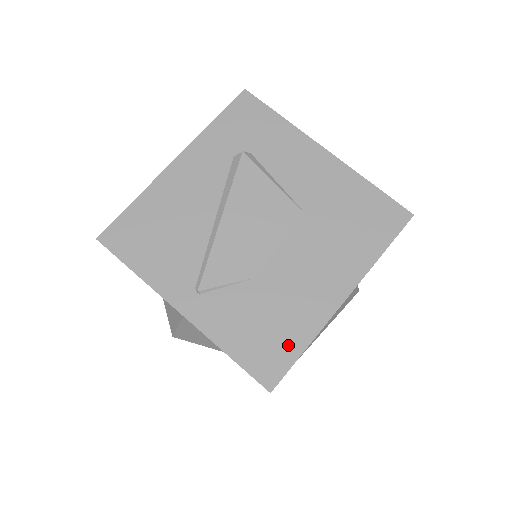
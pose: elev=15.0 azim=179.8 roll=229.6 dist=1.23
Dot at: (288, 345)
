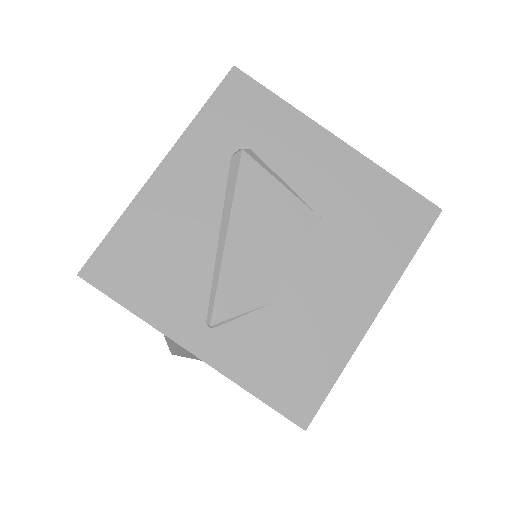
Dot at: (319, 375)
